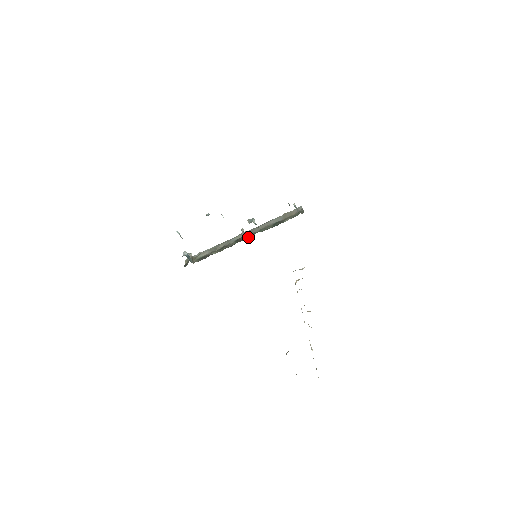
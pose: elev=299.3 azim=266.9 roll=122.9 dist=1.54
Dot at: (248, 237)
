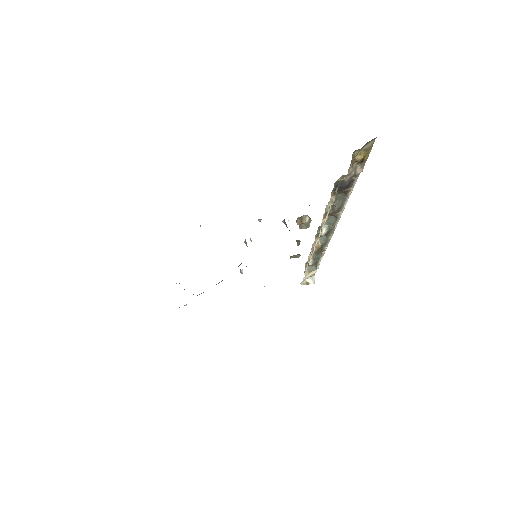
Dot at: occluded
